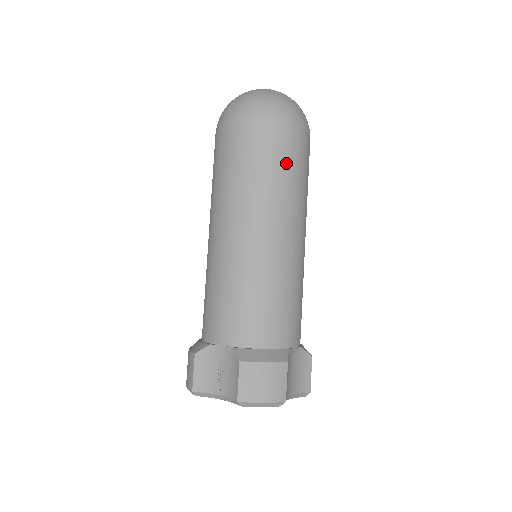
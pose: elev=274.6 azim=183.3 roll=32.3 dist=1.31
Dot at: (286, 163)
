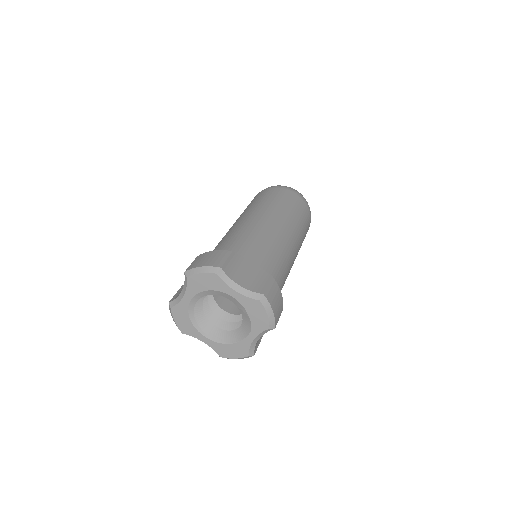
Dot at: (273, 197)
